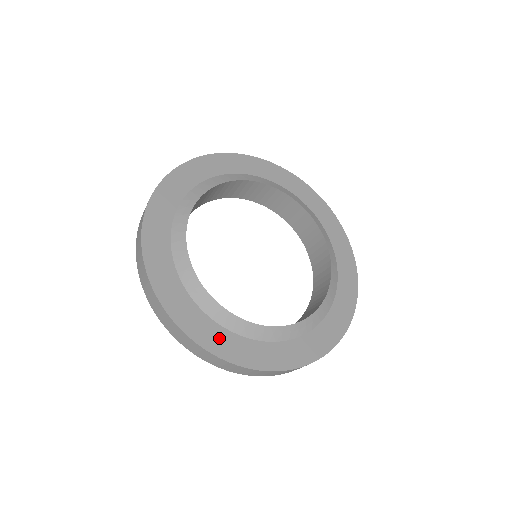
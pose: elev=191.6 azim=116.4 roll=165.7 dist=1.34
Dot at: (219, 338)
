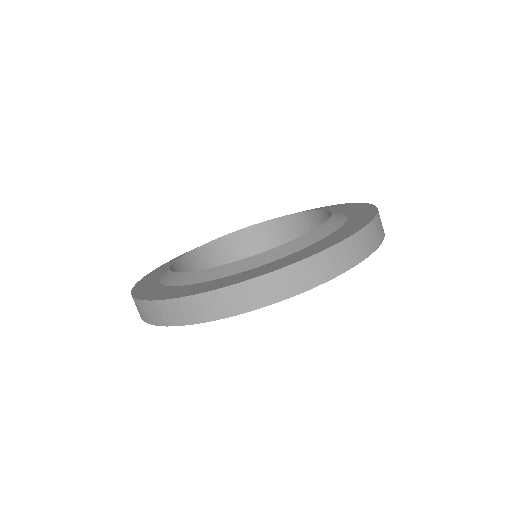
Dot at: (166, 292)
